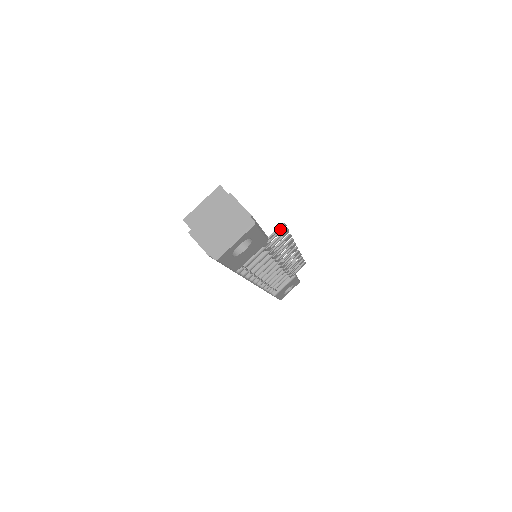
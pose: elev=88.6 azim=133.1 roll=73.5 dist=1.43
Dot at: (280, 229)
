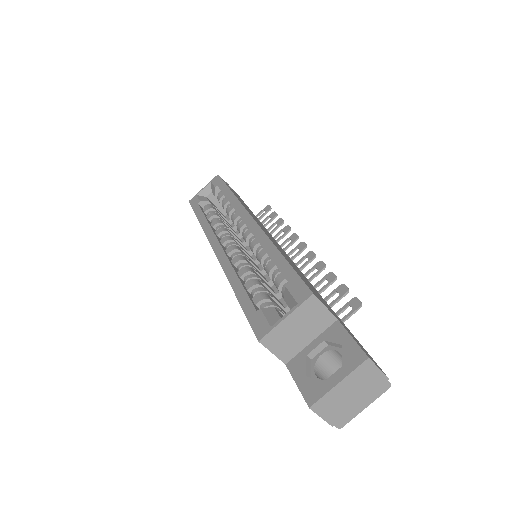
Dot at: (354, 308)
